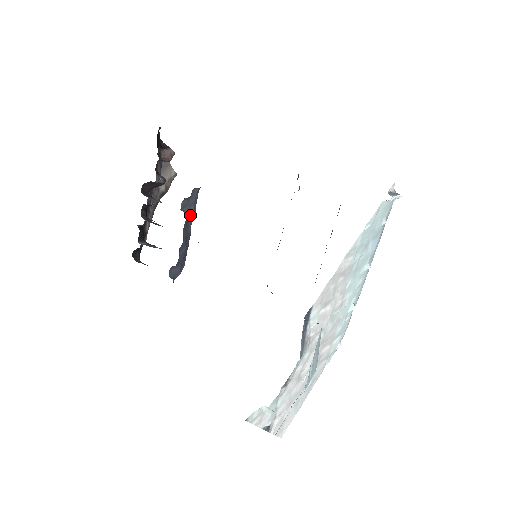
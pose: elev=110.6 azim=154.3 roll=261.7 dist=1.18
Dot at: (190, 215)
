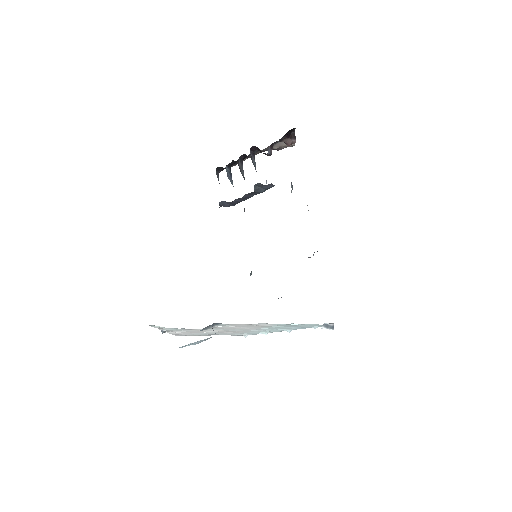
Dot at: (258, 191)
